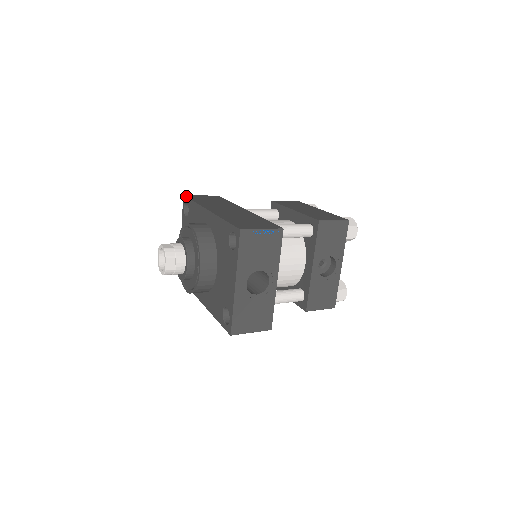
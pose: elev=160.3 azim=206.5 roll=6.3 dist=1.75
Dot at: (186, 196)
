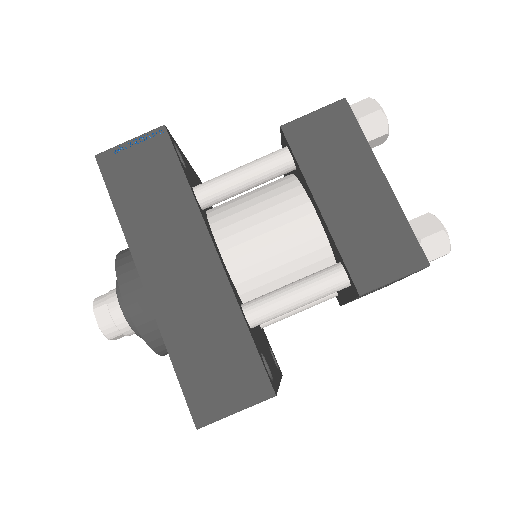
Dot at: (100, 168)
